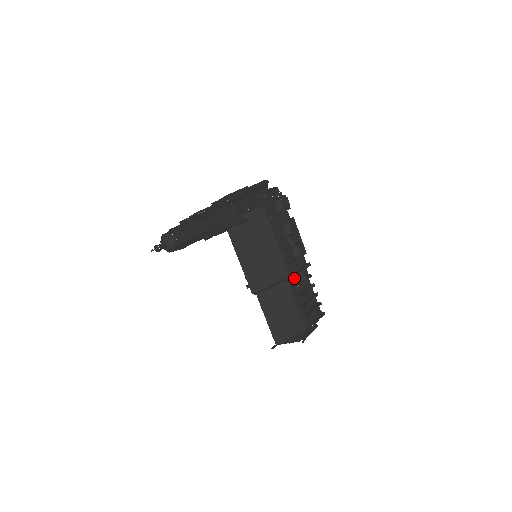
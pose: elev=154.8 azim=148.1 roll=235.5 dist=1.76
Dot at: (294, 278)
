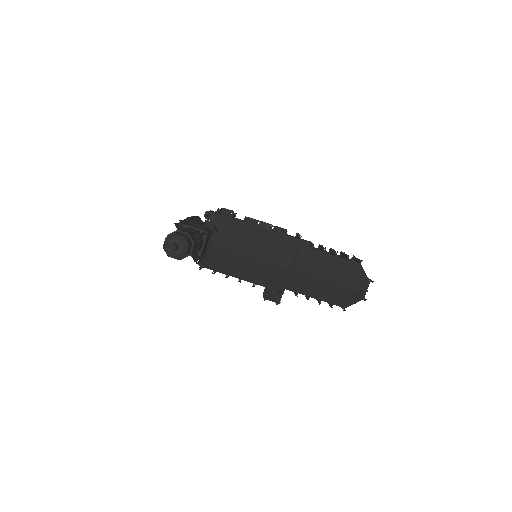
Dot at: occluded
